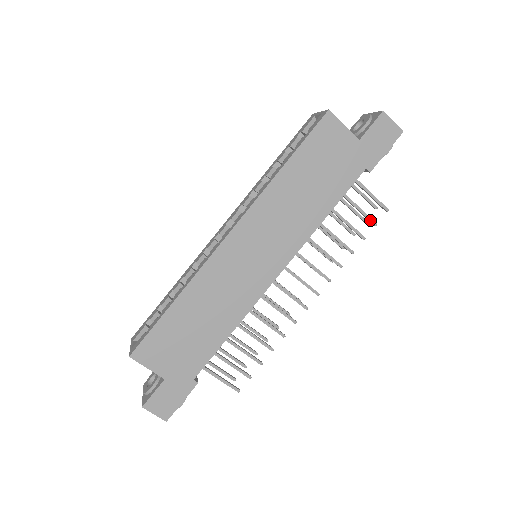
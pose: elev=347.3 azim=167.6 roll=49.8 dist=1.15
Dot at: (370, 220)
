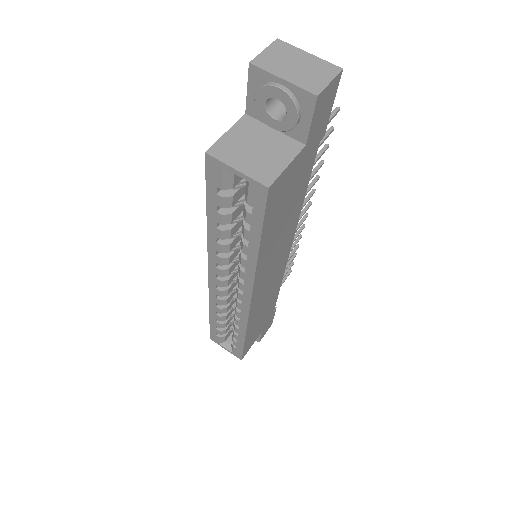
Dot at: (328, 136)
